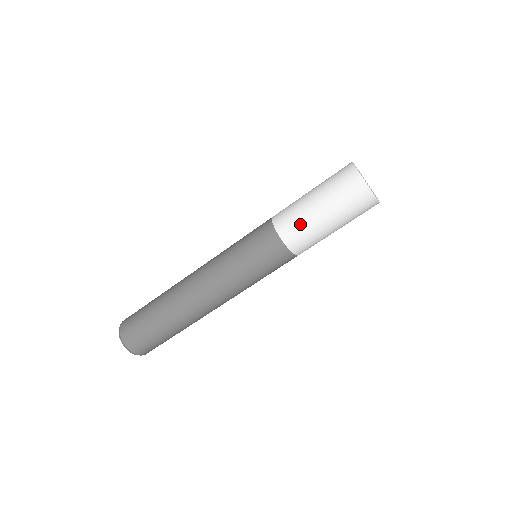
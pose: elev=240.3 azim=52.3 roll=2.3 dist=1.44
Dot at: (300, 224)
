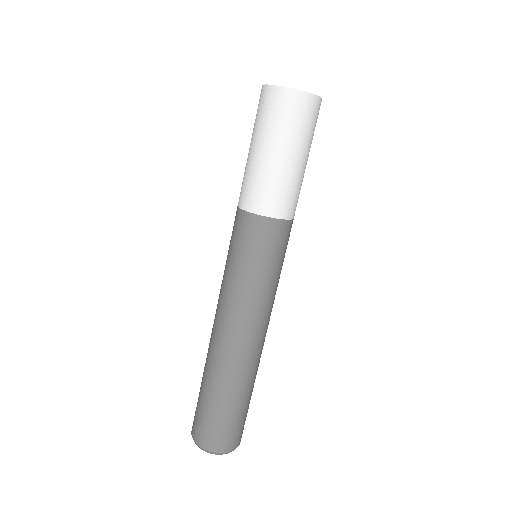
Dot at: (283, 188)
